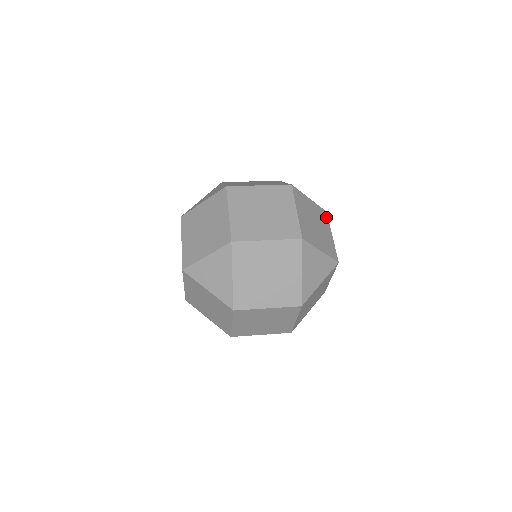
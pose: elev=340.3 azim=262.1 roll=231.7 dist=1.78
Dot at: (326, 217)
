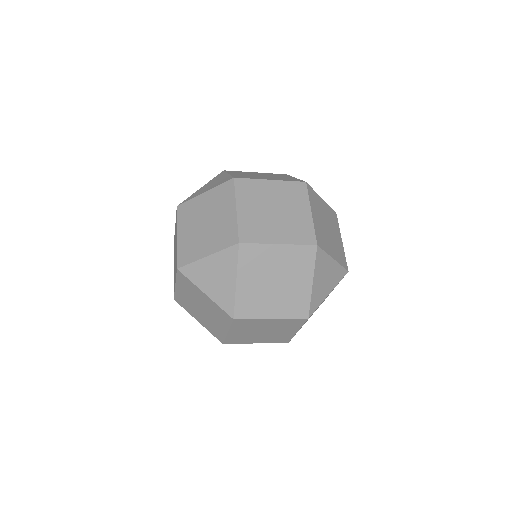
Dot at: (336, 220)
